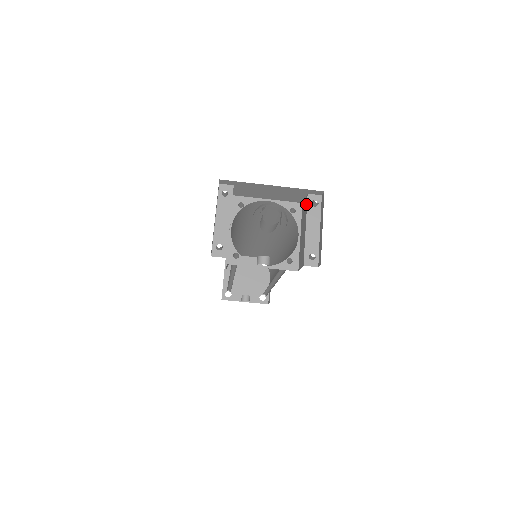
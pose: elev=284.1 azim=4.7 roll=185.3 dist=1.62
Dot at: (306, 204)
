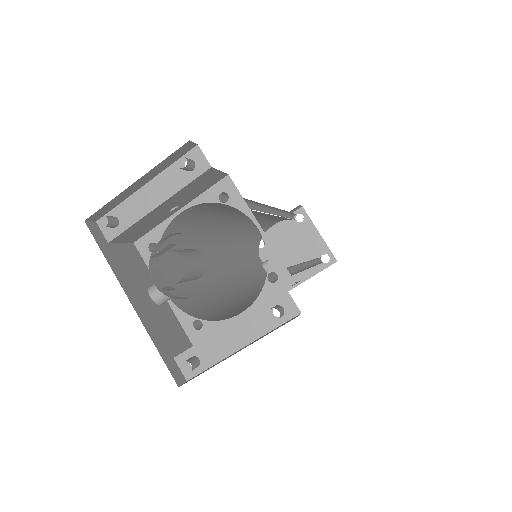
Dot at: occluded
